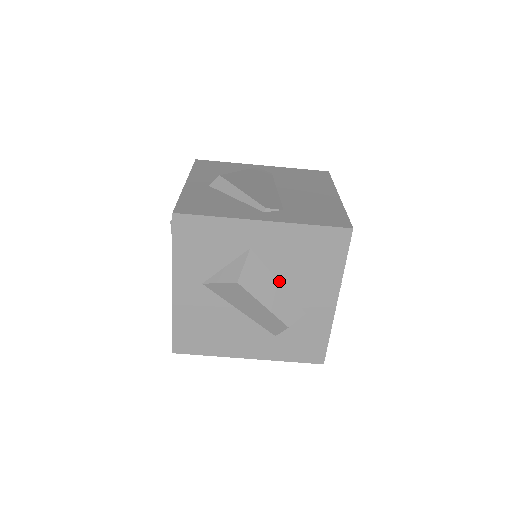
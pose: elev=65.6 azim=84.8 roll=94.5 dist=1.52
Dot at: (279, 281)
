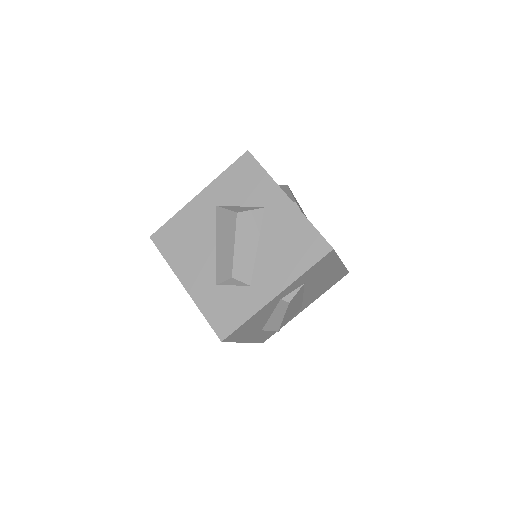
Dot at: (258, 245)
